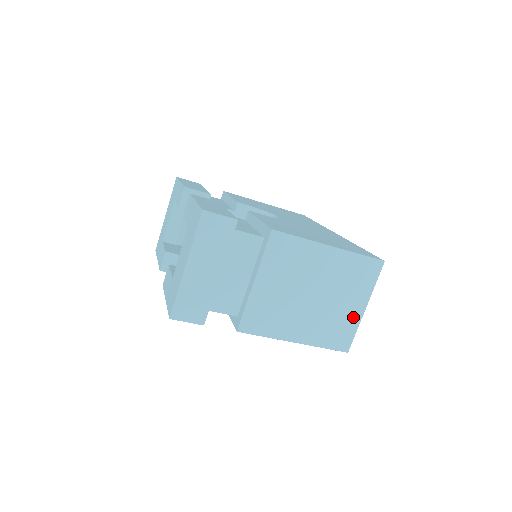
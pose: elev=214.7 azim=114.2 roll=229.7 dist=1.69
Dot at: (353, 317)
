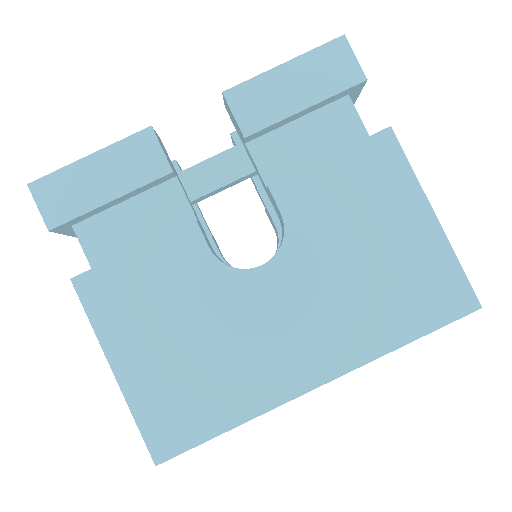
Dot at: occluded
